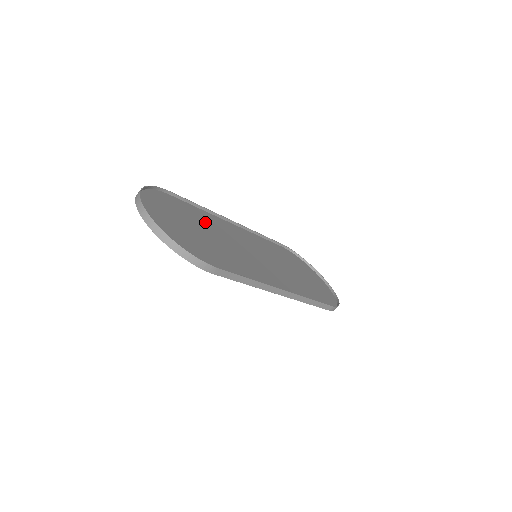
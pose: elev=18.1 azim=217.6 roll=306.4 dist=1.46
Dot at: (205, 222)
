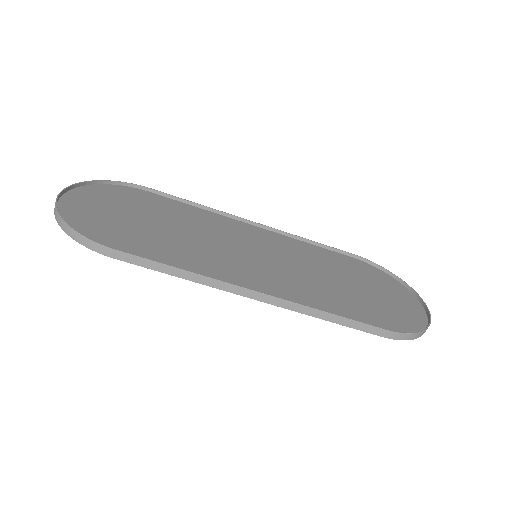
Dot at: (184, 217)
